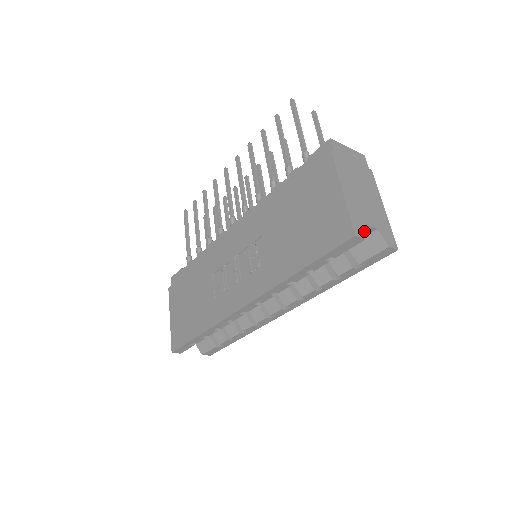
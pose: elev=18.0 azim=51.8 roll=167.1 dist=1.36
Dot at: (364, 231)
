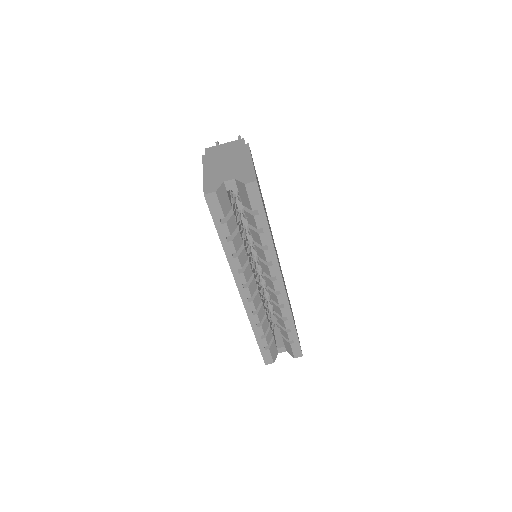
Dot at: (216, 187)
